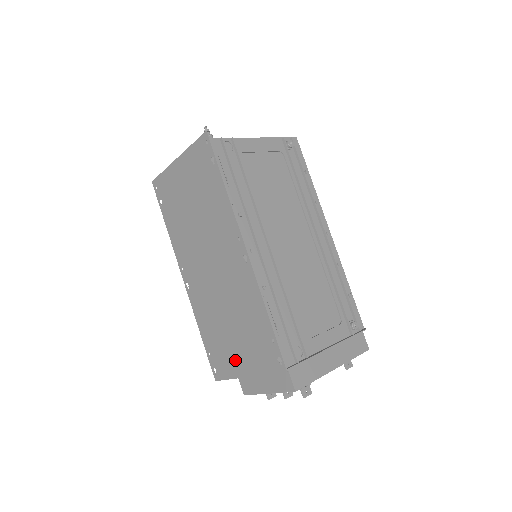
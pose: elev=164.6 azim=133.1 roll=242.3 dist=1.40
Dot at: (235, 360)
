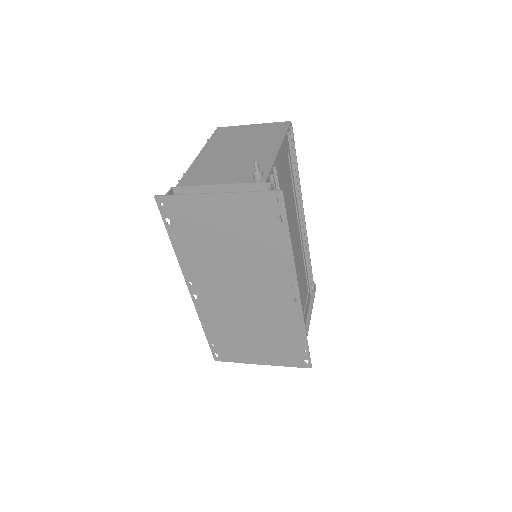
Dot at: (250, 354)
